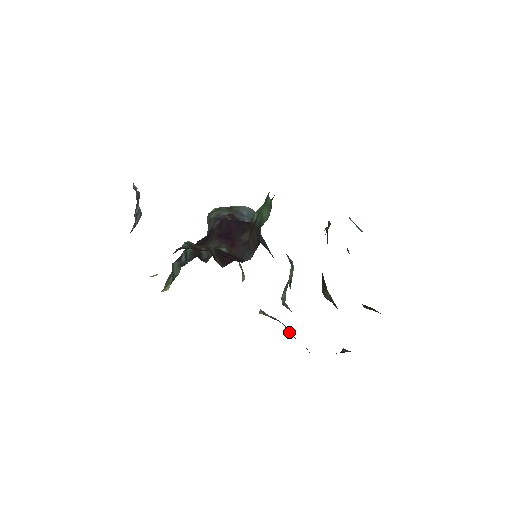
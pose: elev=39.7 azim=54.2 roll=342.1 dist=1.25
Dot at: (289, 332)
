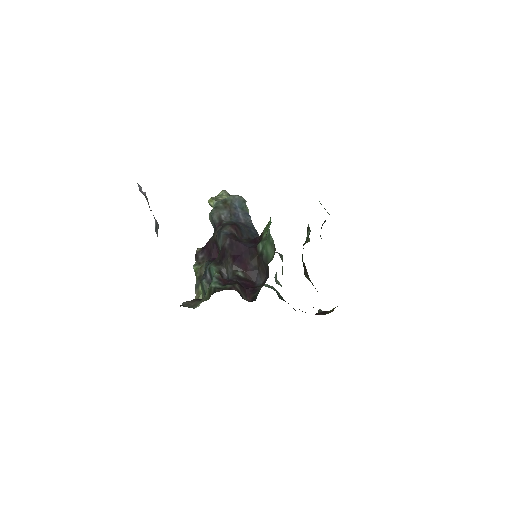
Dot at: (280, 296)
